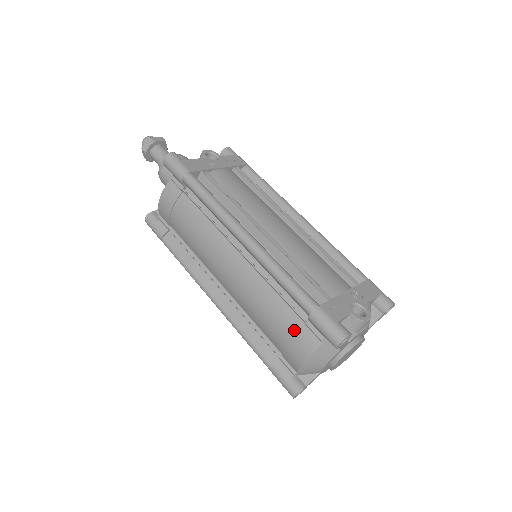
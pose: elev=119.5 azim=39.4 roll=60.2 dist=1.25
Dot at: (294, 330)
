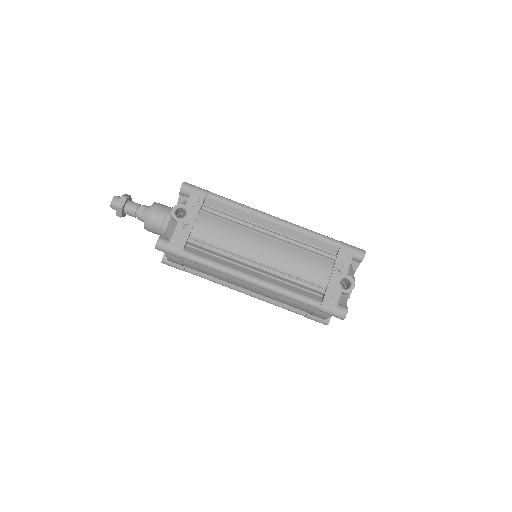
Dot at: (311, 310)
